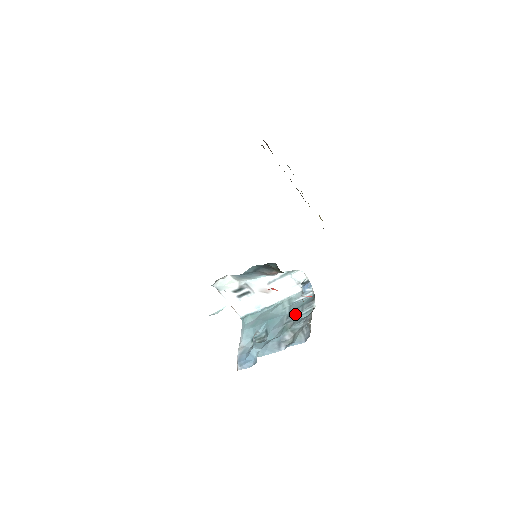
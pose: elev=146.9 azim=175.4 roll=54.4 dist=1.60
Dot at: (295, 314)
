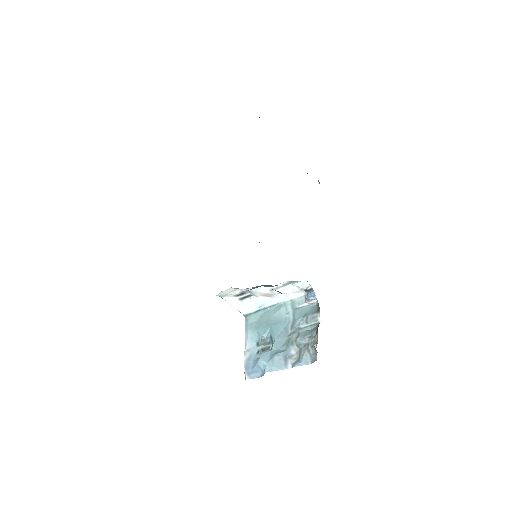
Dot at: (299, 325)
